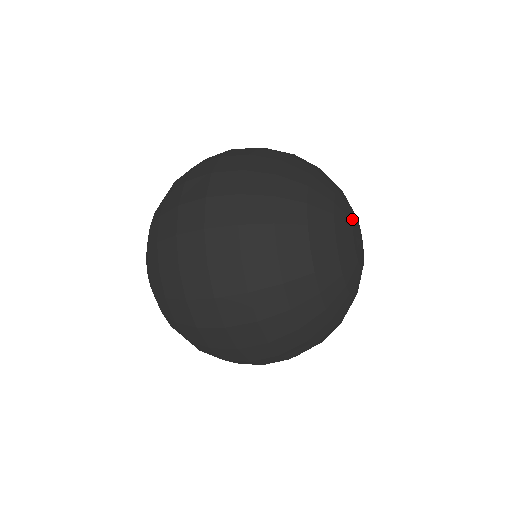
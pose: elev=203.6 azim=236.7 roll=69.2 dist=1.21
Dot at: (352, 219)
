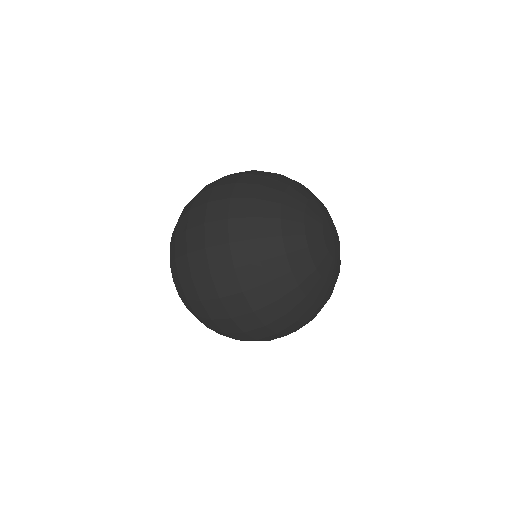
Dot at: (325, 244)
